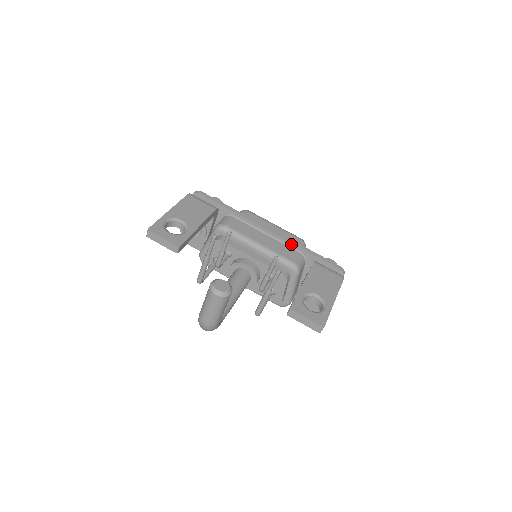
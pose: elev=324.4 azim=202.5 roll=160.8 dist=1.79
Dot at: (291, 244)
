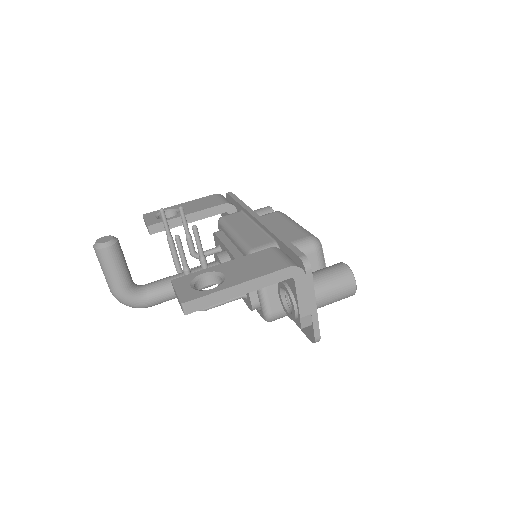
Dot at: (269, 232)
